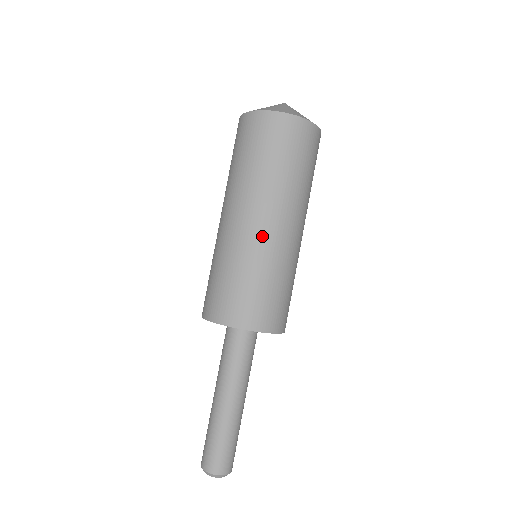
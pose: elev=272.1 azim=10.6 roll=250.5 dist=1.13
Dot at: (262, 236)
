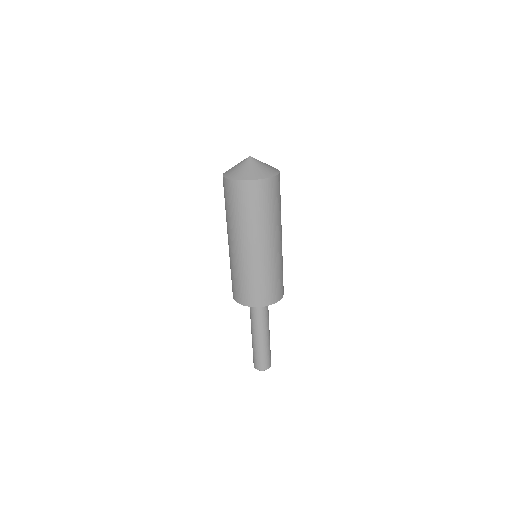
Dot at: (279, 250)
